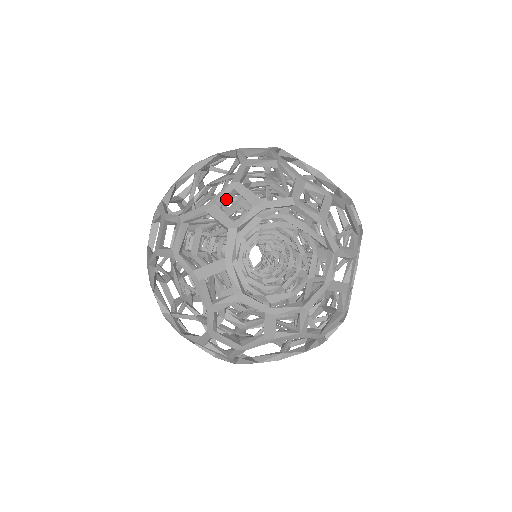
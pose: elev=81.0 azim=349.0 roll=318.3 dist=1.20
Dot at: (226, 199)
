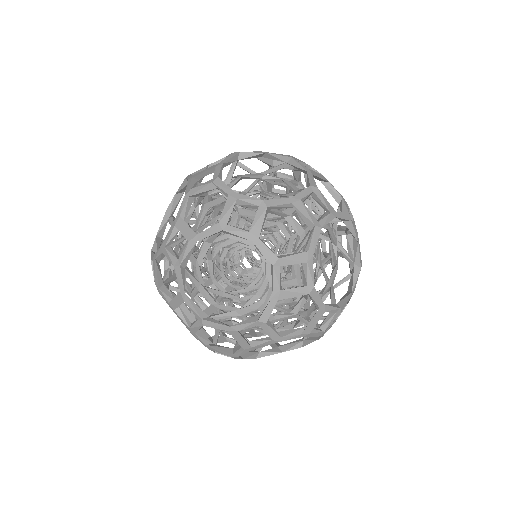
Dot at: (248, 205)
